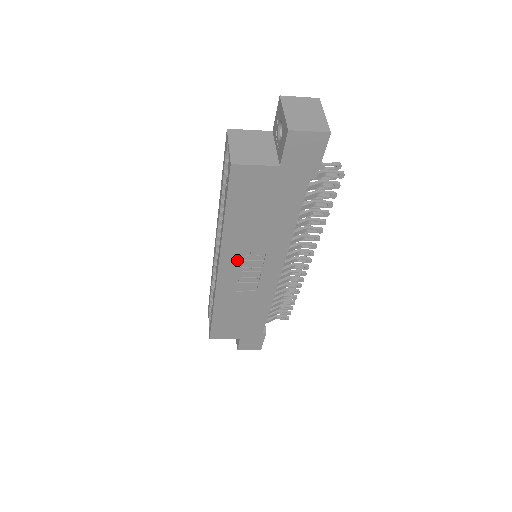
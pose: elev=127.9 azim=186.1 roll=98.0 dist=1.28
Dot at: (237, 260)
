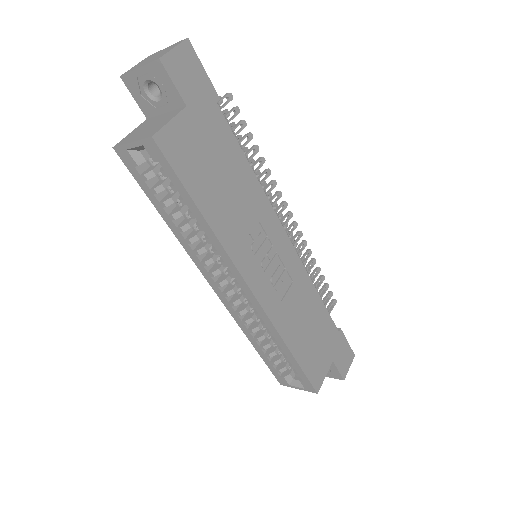
Dot at: (251, 258)
